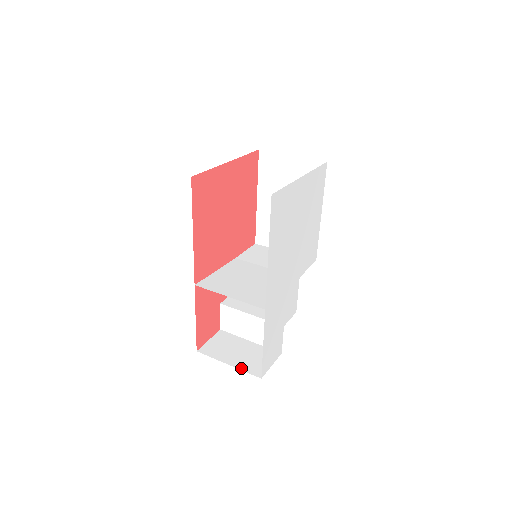
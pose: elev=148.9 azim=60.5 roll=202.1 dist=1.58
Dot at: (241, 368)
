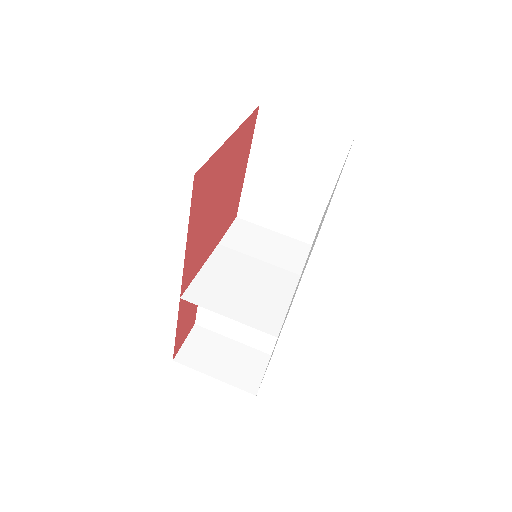
Dot at: (230, 382)
